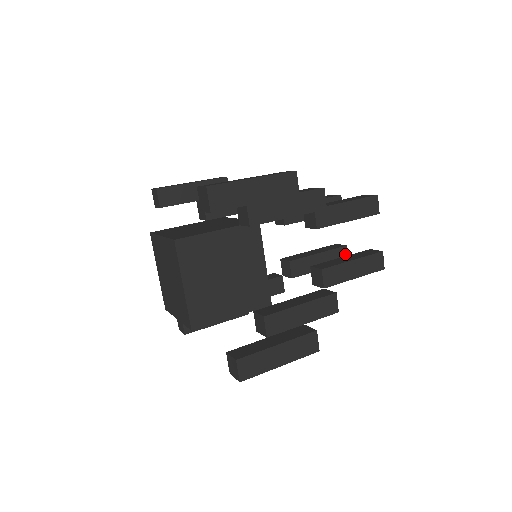
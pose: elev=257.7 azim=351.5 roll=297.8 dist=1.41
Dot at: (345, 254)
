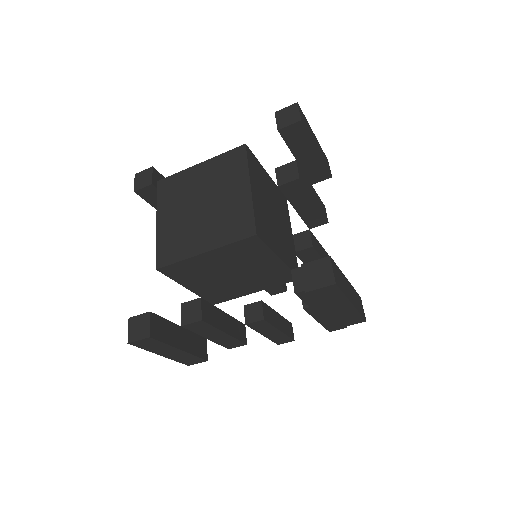
Dot at: (292, 331)
